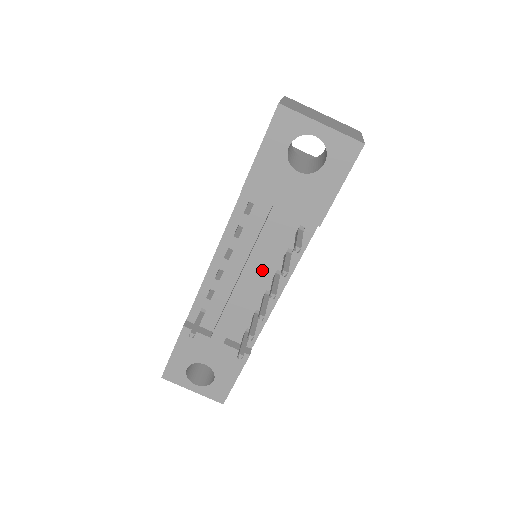
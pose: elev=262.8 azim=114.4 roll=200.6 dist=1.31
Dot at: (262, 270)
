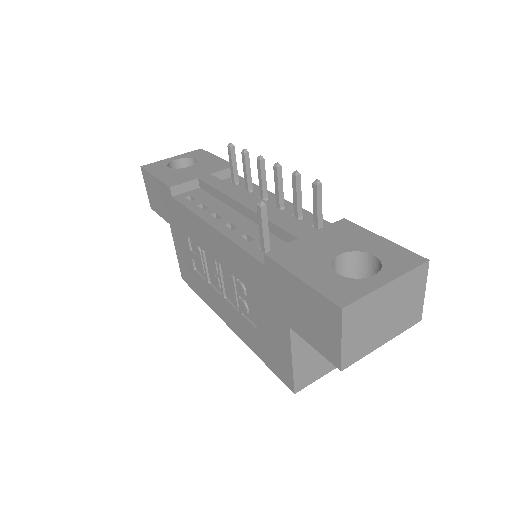
Dot at: occluded
